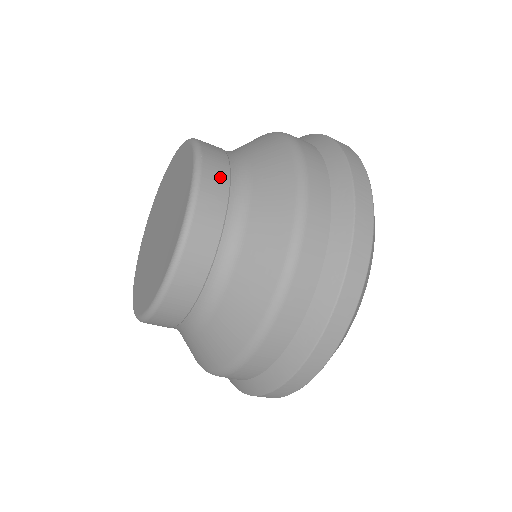
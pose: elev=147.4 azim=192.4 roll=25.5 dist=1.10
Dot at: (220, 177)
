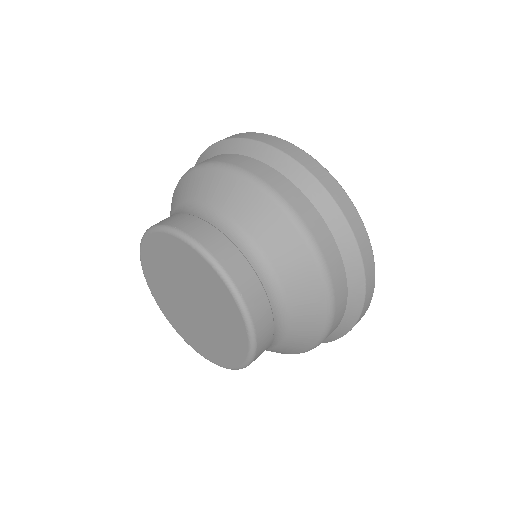
Dot at: (200, 226)
